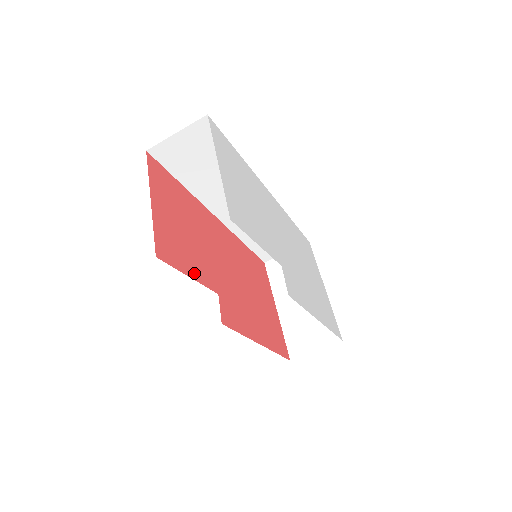
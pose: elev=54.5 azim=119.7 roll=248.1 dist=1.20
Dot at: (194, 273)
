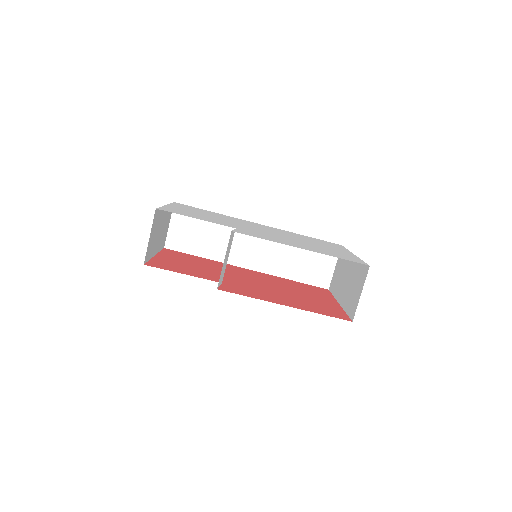
Dot at: (191, 274)
